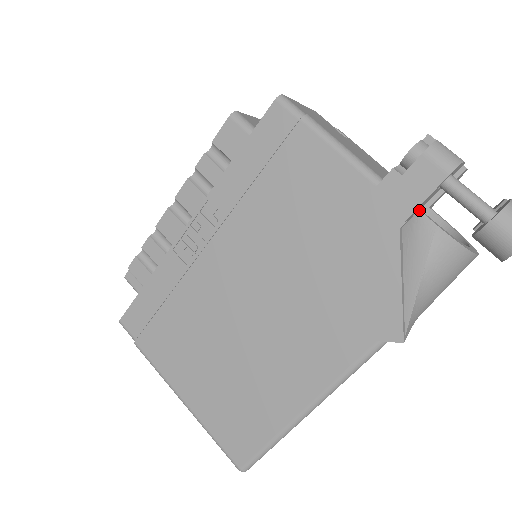
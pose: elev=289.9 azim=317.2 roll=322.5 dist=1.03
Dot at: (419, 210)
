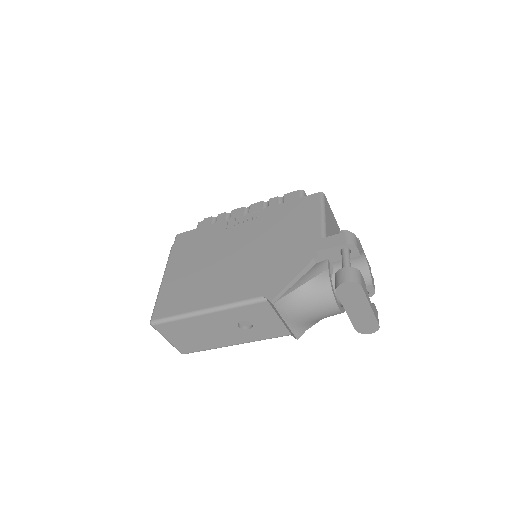
Dot at: (328, 259)
